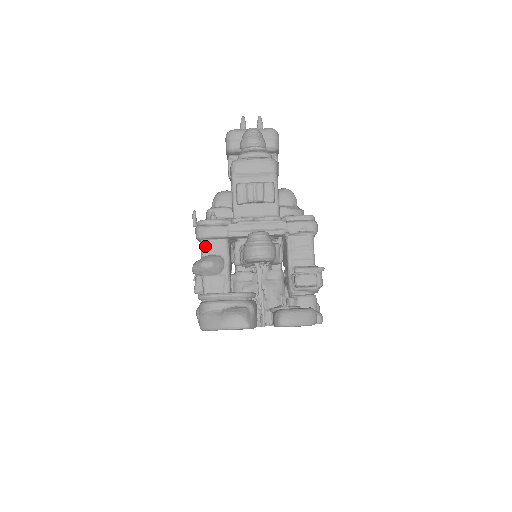
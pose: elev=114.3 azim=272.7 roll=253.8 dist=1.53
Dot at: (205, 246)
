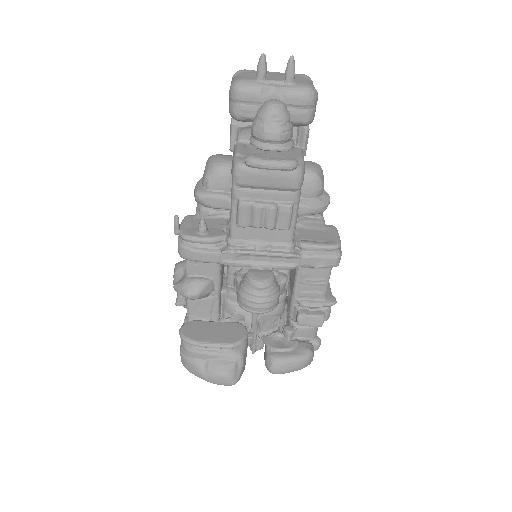
Dot at: (190, 265)
